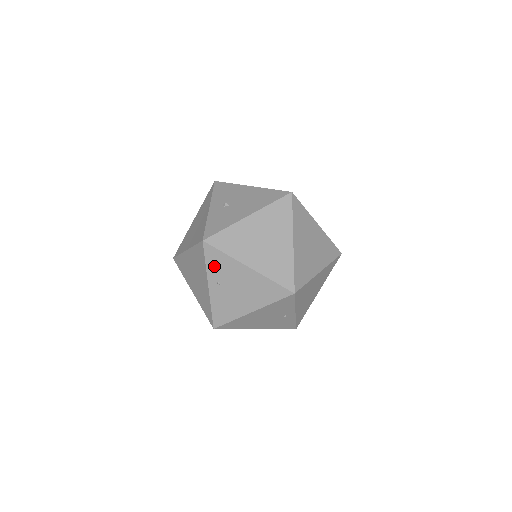
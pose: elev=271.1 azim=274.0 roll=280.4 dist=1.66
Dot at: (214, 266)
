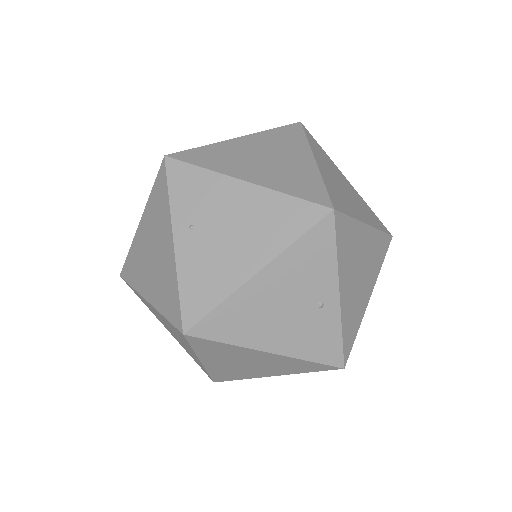
Dot at: (183, 196)
